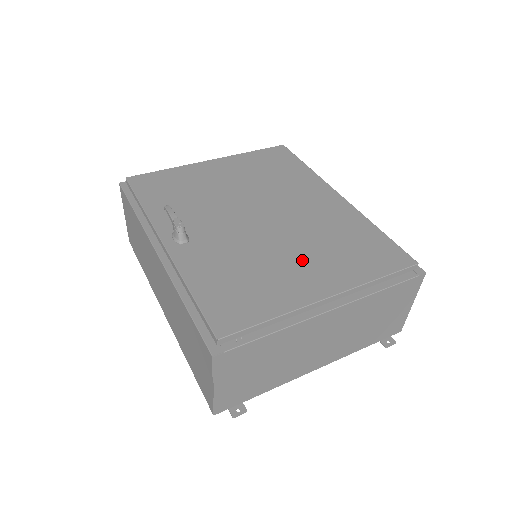
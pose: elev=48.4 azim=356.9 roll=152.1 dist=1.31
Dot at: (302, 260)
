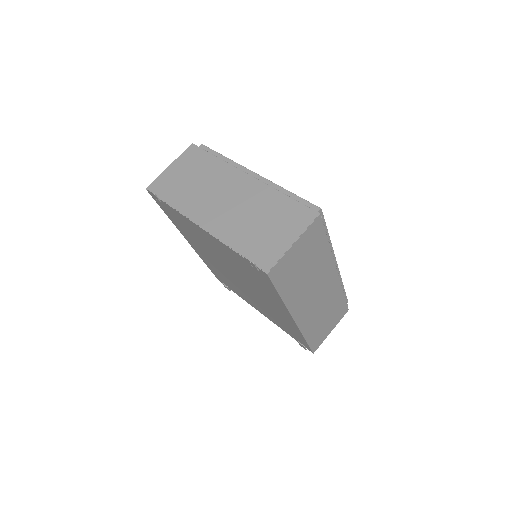
Dot at: occluded
